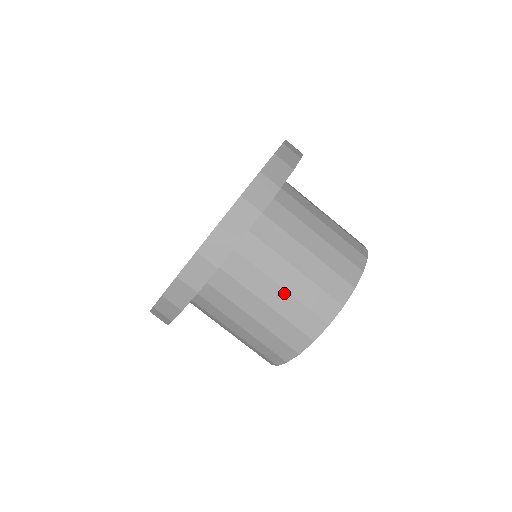
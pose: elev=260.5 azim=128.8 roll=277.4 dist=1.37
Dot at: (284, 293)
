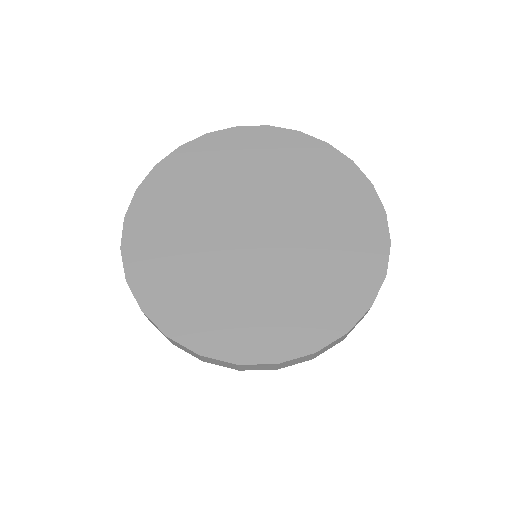
Dot at: occluded
